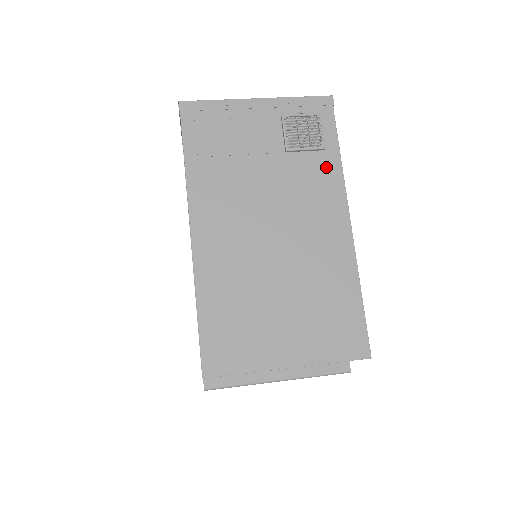
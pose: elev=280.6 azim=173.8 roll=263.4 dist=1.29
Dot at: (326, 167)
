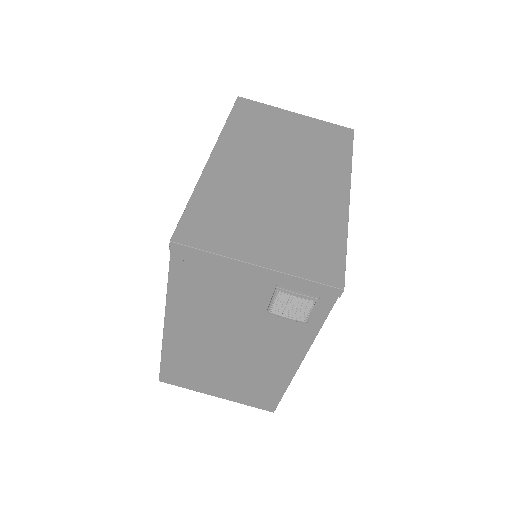
Dot at: (300, 332)
